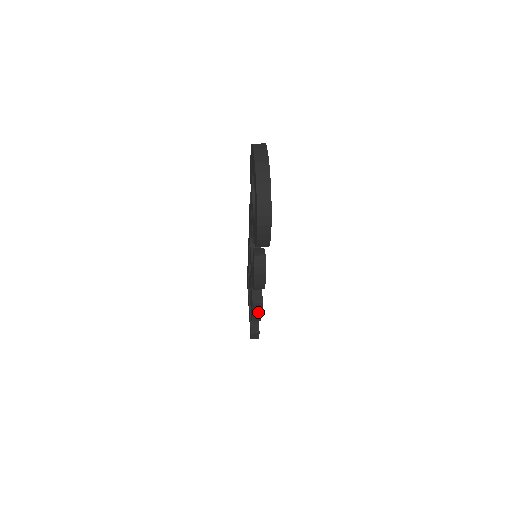
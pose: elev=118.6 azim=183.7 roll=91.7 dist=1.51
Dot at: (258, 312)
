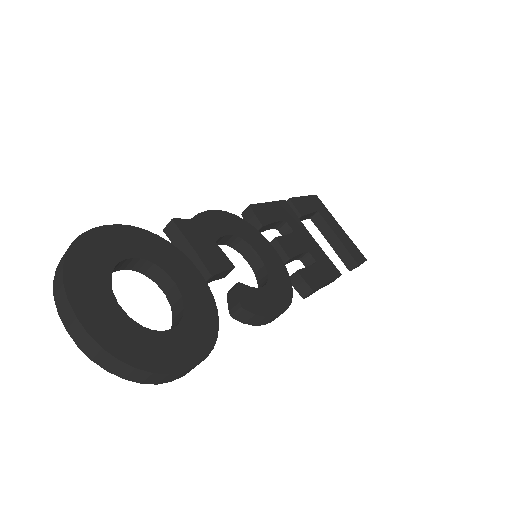
Dot at: (324, 285)
